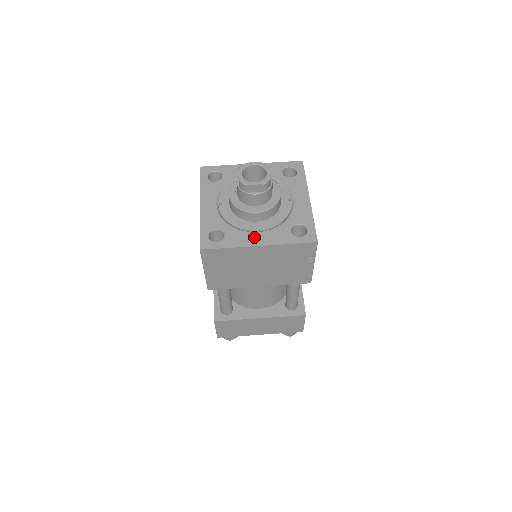
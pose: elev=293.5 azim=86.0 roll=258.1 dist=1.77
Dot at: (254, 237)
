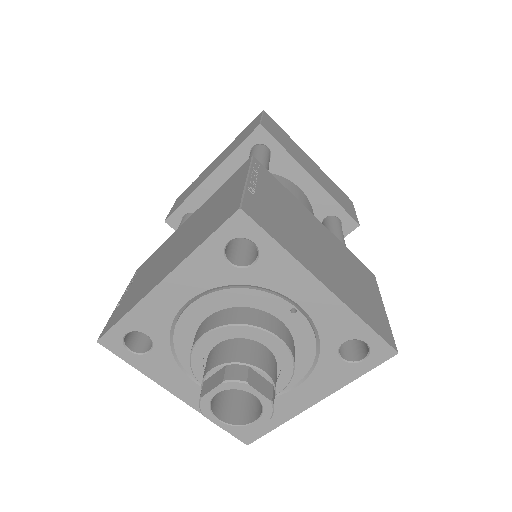
Dot at: (298, 397)
